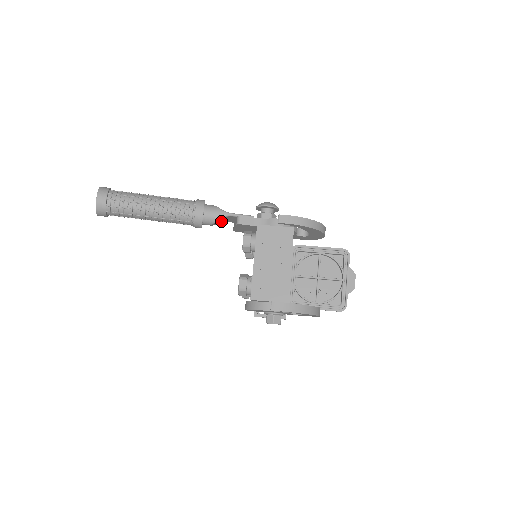
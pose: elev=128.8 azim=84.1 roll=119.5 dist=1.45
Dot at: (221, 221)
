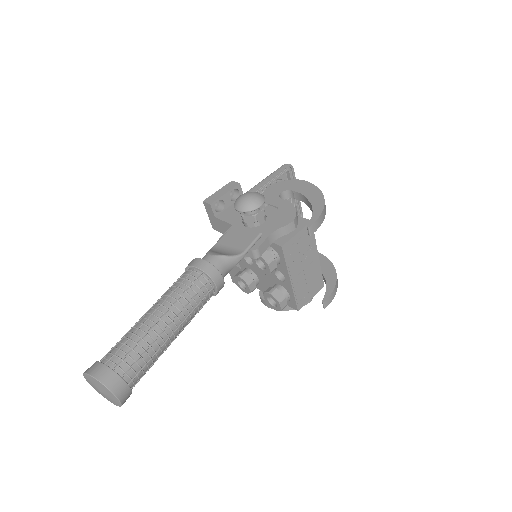
Dot at: occluded
